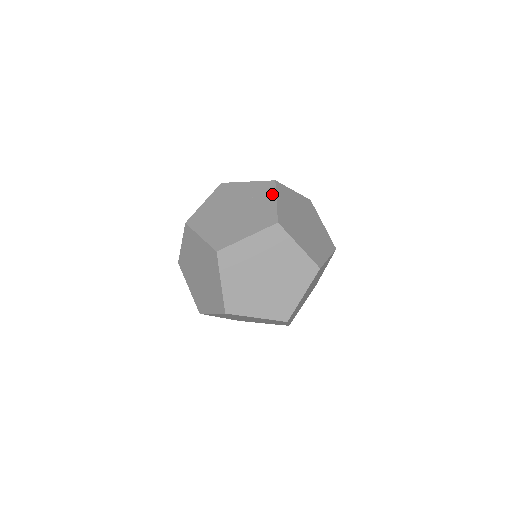
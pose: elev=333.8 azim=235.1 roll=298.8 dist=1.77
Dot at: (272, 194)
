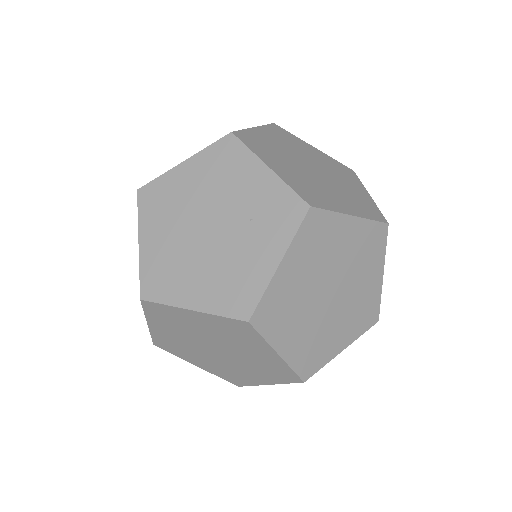
Dot at: (283, 241)
